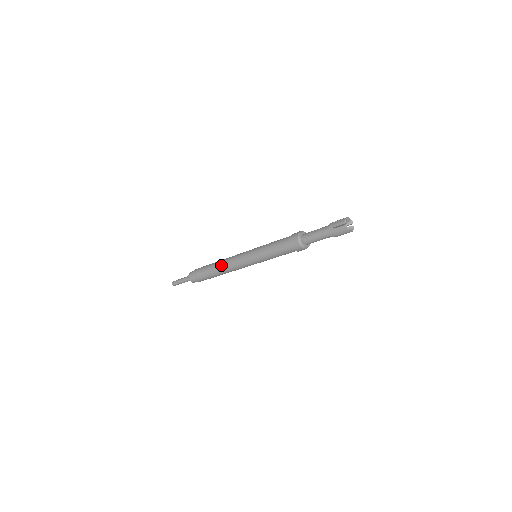
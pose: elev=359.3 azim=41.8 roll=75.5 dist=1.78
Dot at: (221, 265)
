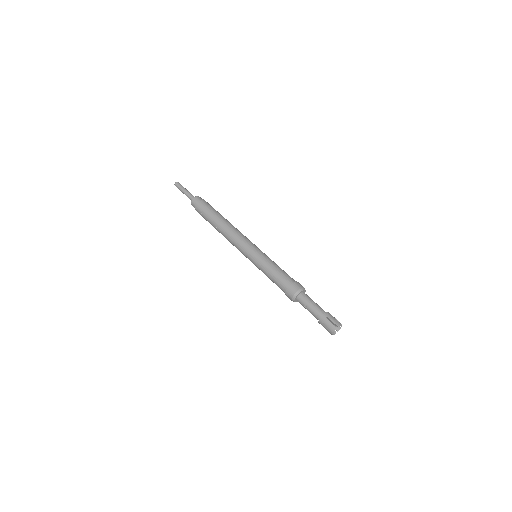
Dot at: (223, 232)
